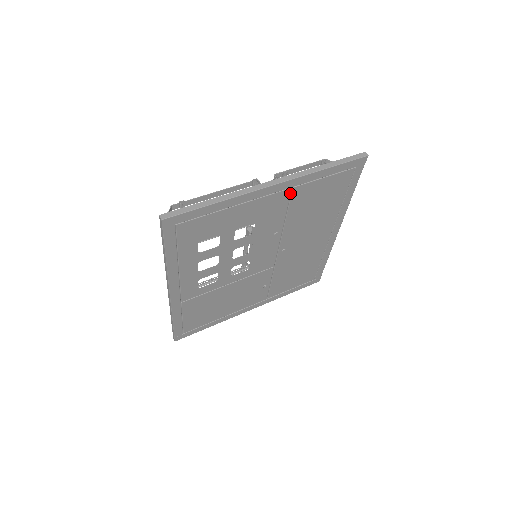
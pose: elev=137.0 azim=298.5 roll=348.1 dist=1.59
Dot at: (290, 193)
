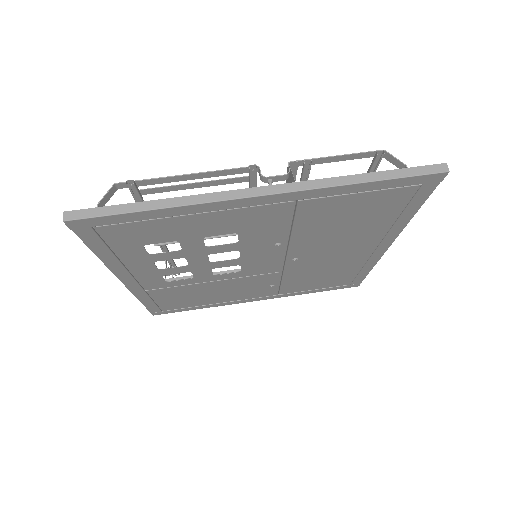
Dot at: (294, 206)
